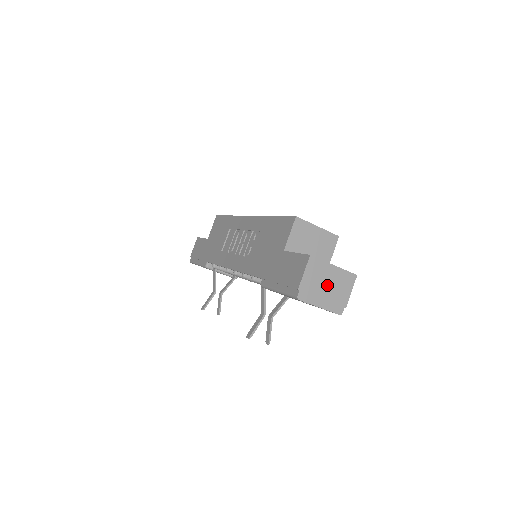
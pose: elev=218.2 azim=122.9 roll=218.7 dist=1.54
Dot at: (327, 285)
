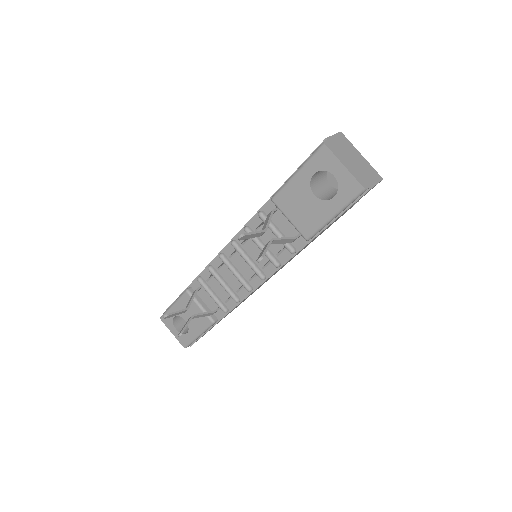
Dot at: (353, 160)
